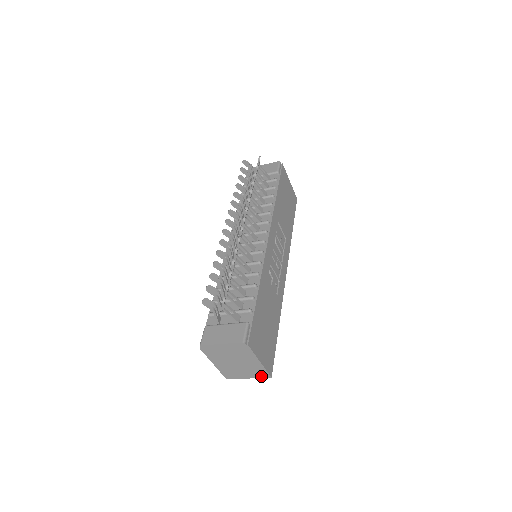
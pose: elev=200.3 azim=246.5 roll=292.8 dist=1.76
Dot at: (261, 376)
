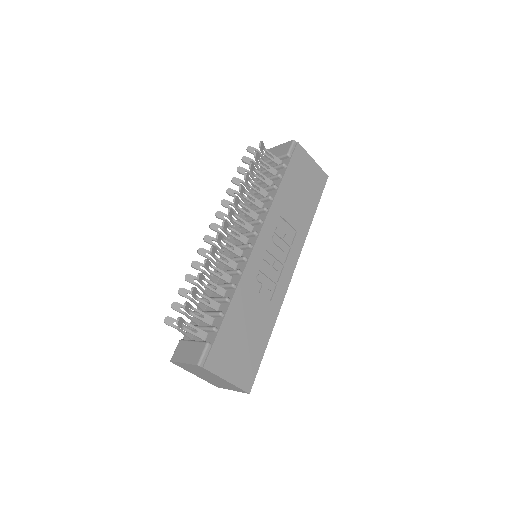
Dot at: (240, 391)
